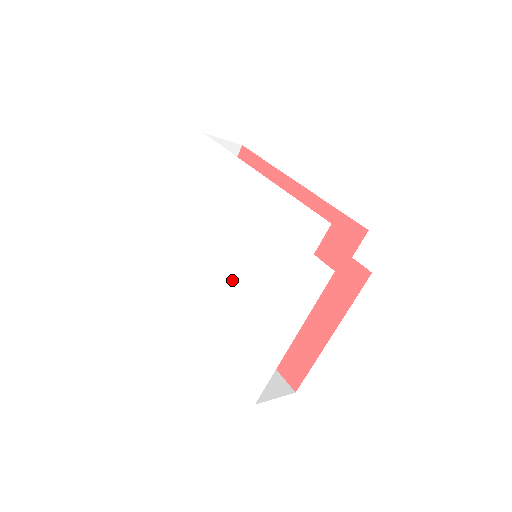
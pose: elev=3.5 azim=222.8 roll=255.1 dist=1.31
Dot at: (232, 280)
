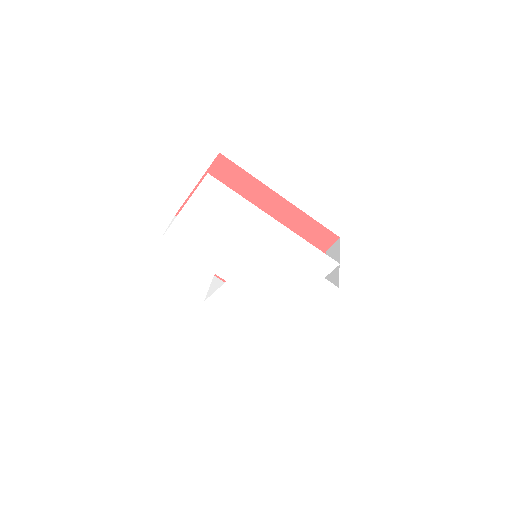
Dot at: (250, 284)
